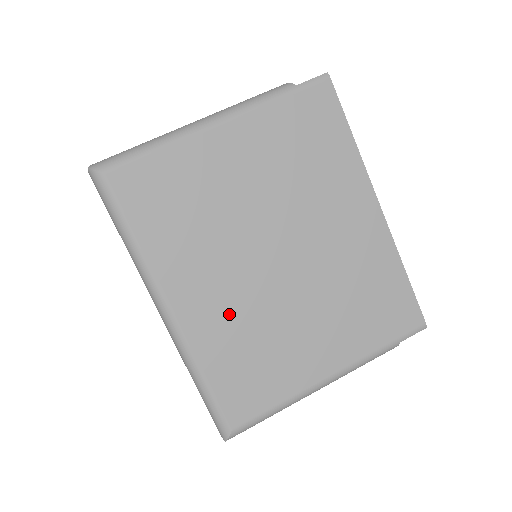
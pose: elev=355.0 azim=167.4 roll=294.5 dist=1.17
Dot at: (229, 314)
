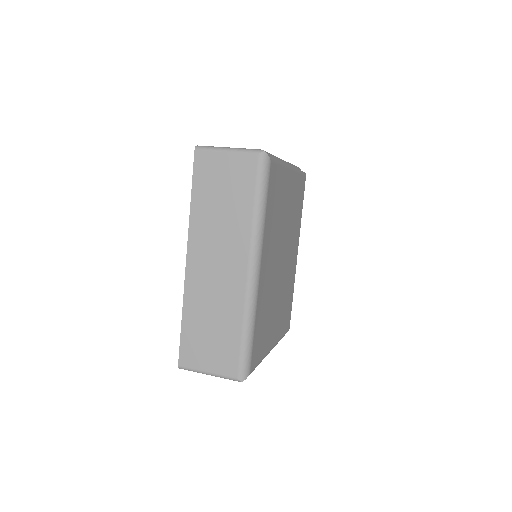
Dot at: (268, 287)
